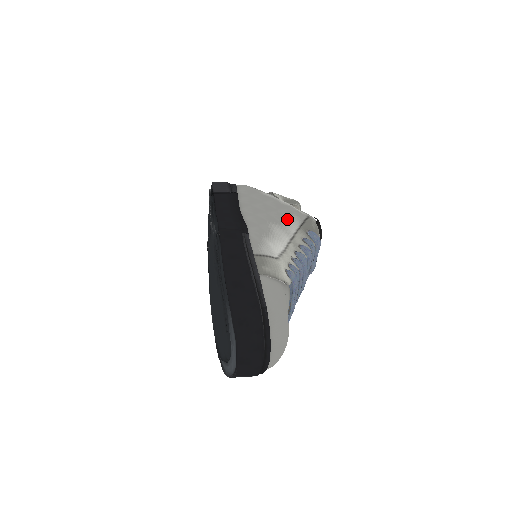
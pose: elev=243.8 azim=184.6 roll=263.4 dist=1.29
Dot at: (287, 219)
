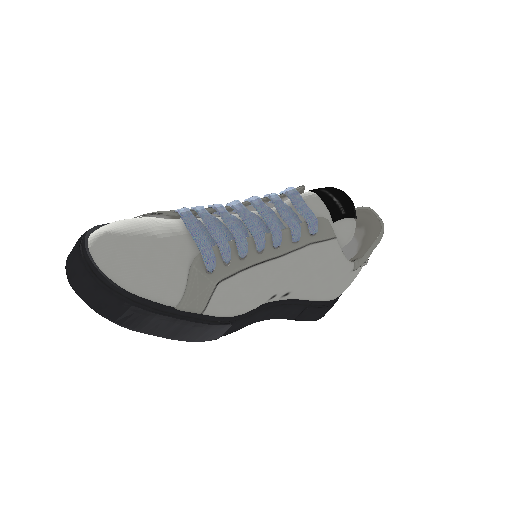
Dot at: occluded
